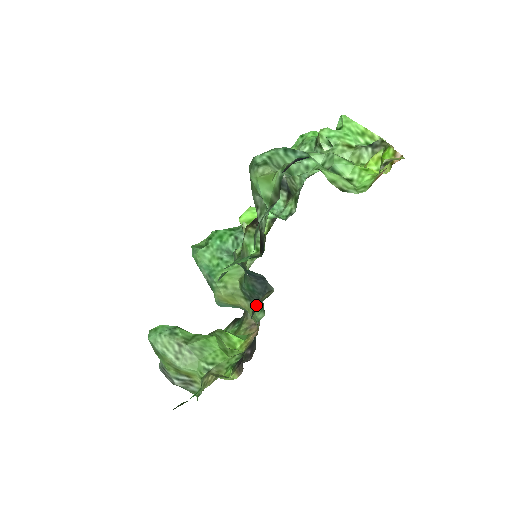
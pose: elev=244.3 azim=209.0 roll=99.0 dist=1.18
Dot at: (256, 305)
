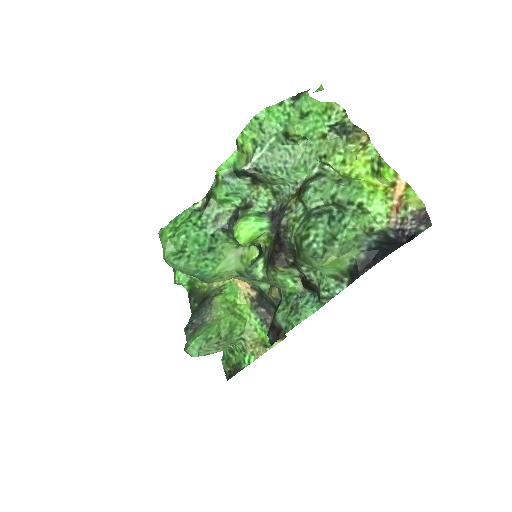
Dot at: (278, 295)
